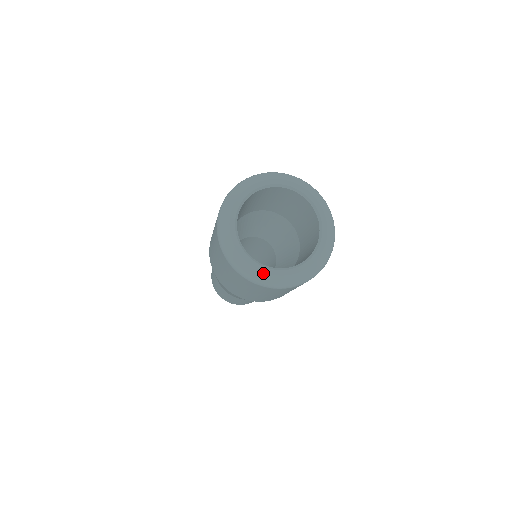
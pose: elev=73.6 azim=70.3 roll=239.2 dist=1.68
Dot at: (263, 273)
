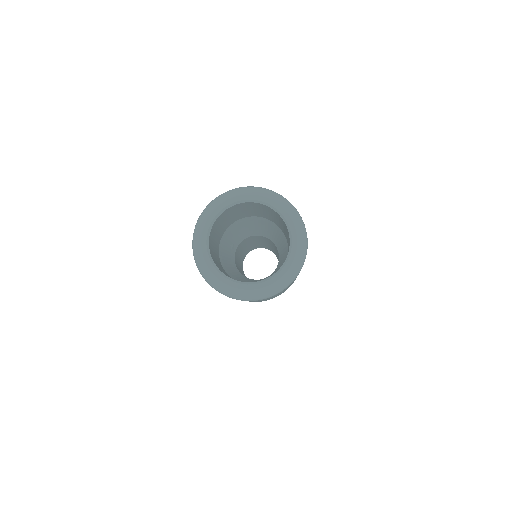
Dot at: (219, 281)
